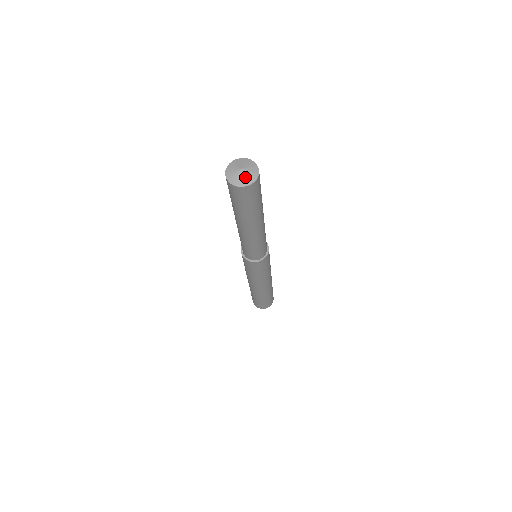
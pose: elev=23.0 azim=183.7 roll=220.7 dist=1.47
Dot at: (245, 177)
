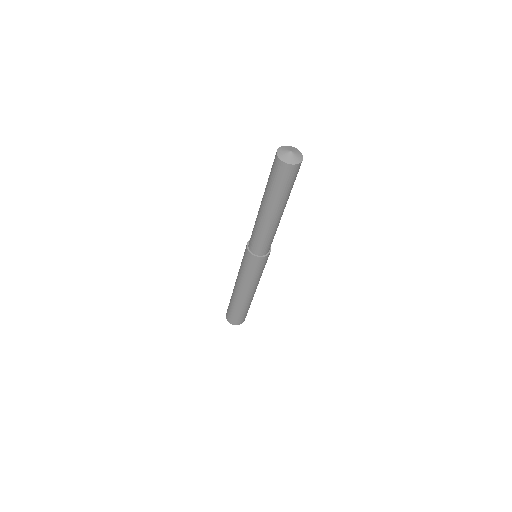
Dot at: (297, 155)
